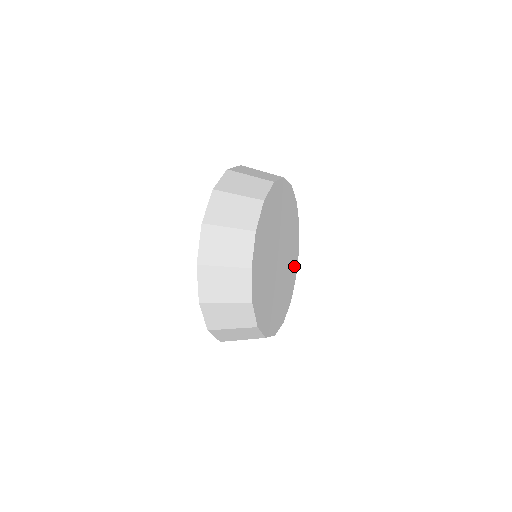
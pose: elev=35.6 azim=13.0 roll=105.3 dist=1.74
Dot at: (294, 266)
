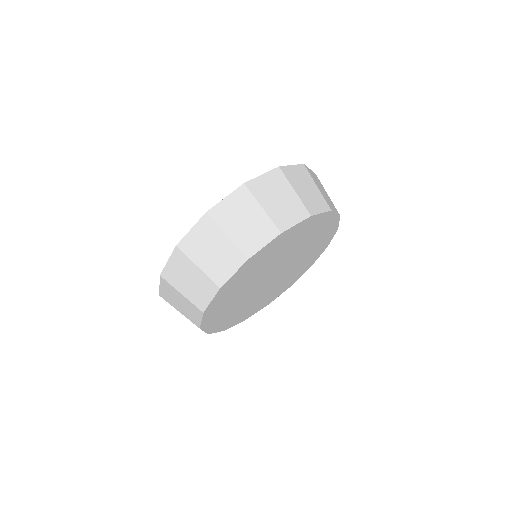
Dot at: (275, 295)
